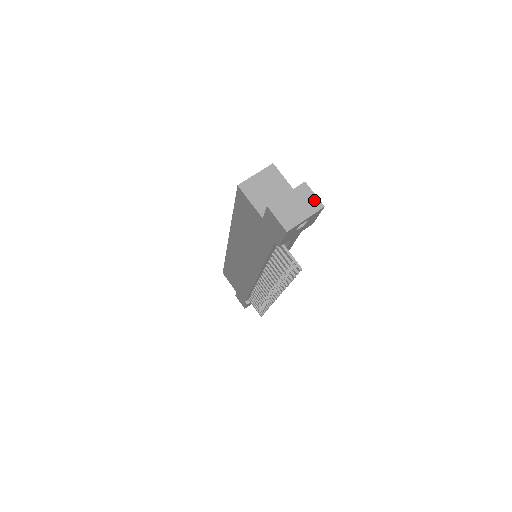
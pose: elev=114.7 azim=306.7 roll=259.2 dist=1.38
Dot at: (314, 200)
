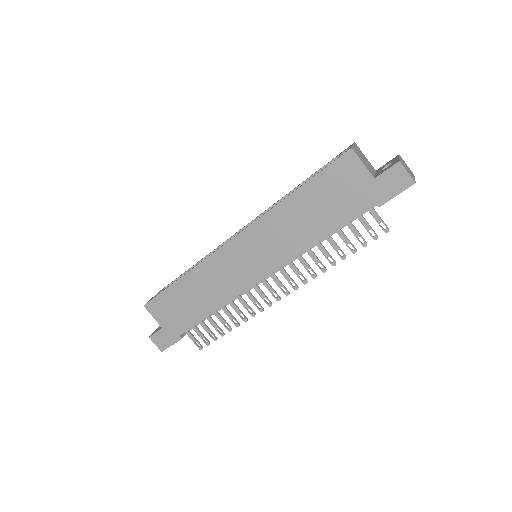
Dot at: (409, 168)
